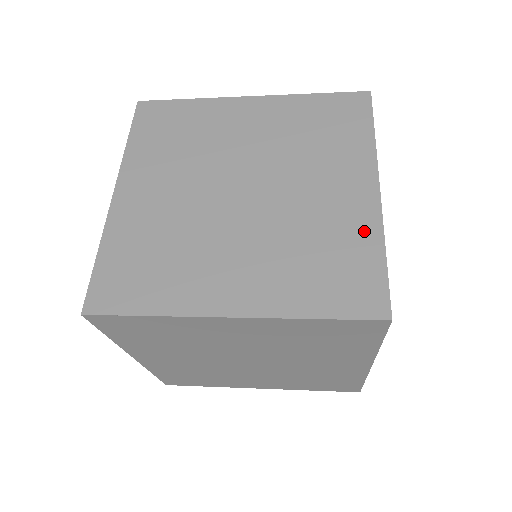
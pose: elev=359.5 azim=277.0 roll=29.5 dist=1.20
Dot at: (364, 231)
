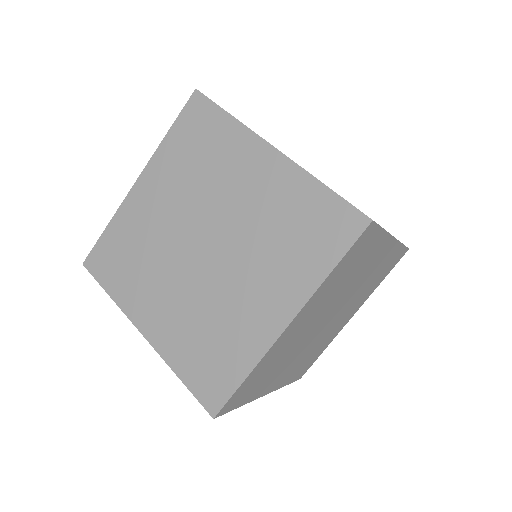
Dot at: (249, 349)
